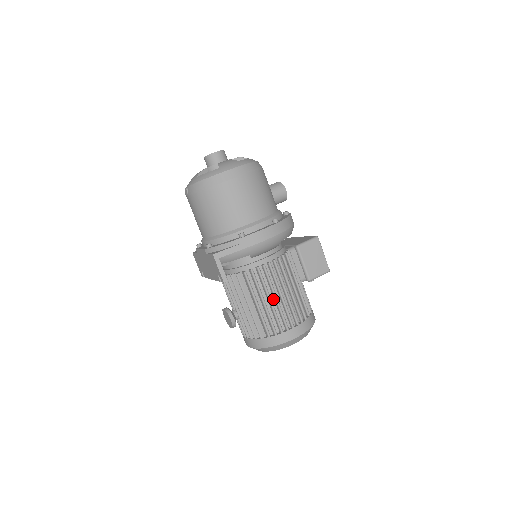
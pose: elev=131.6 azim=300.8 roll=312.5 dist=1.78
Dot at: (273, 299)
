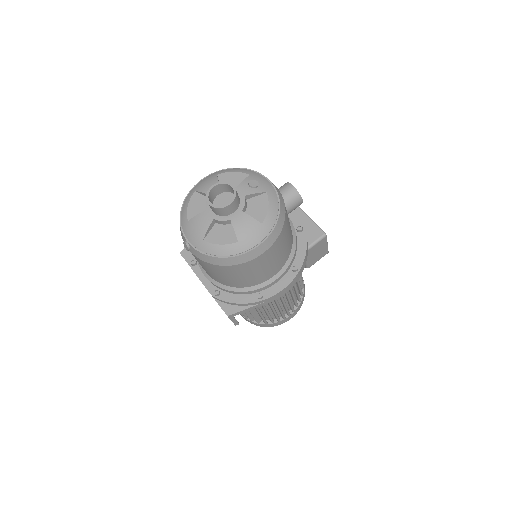
Dot at: (276, 306)
